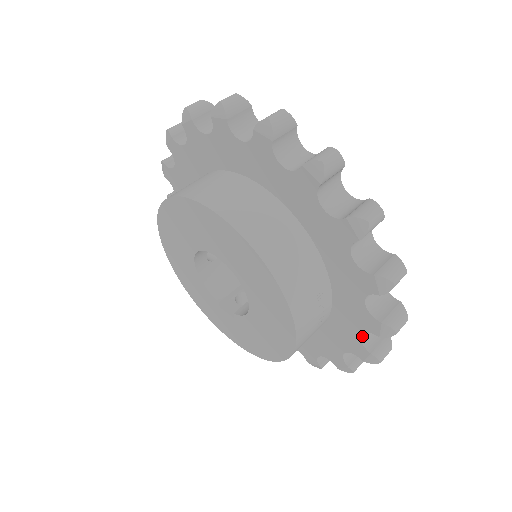
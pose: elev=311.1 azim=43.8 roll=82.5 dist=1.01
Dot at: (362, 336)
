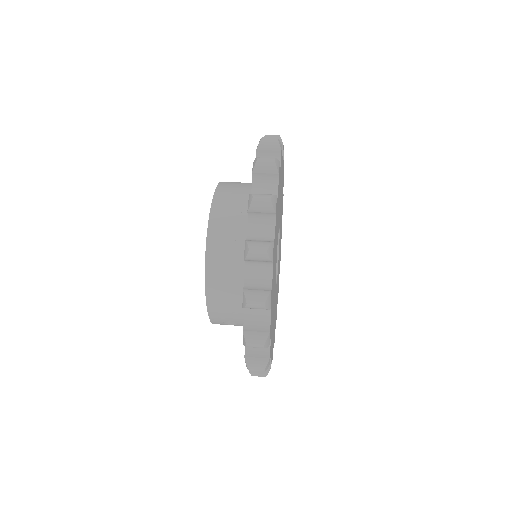
Dot at: (249, 233)
